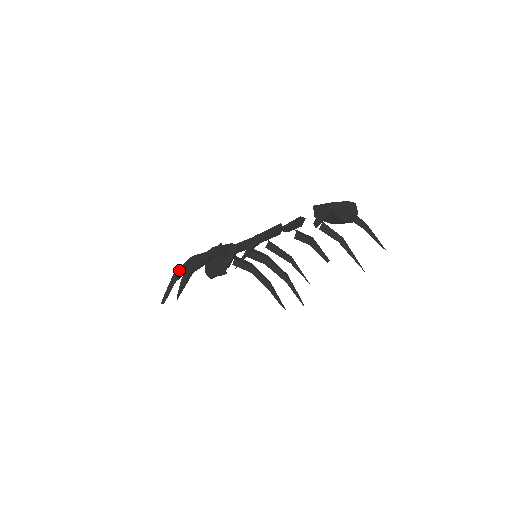
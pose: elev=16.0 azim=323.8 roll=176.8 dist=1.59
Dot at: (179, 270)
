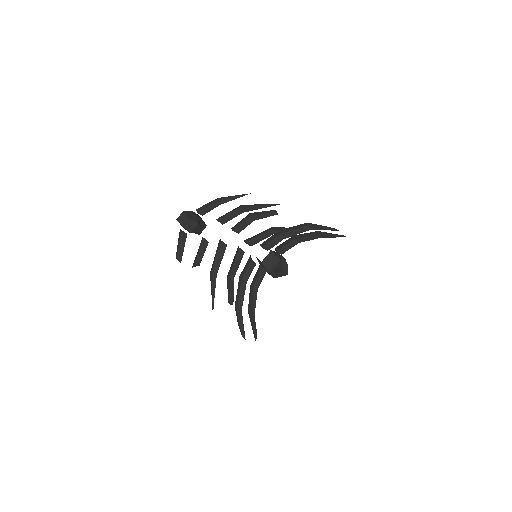
Dot at: (249, 306)
